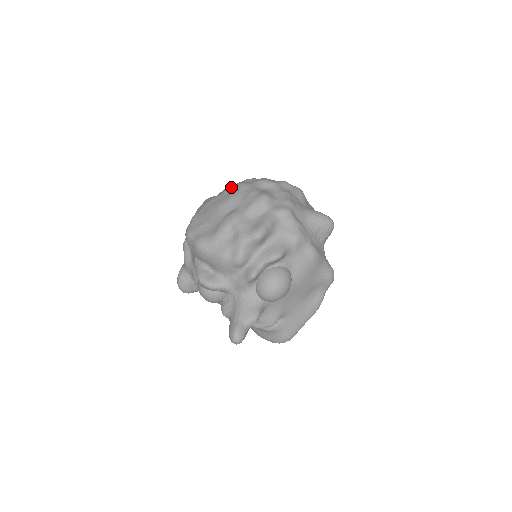
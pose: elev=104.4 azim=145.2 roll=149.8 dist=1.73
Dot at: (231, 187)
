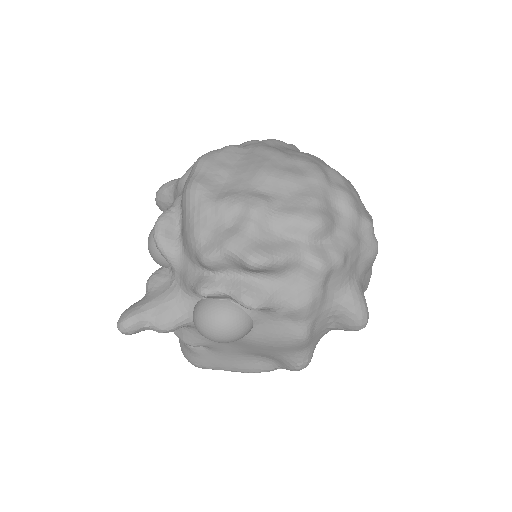
Dot at: (306, 161)
